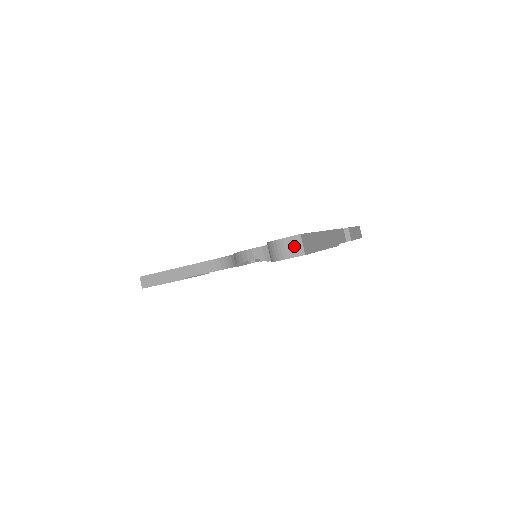
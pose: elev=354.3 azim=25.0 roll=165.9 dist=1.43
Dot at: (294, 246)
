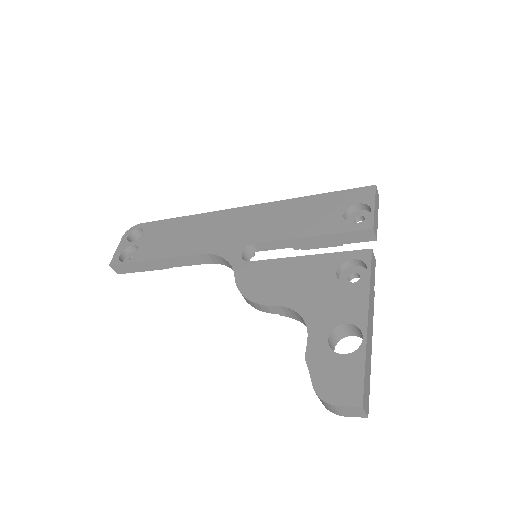
Dot at: (354, 412)
